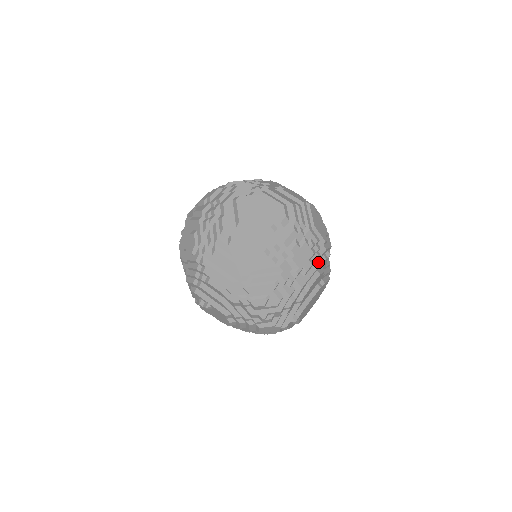
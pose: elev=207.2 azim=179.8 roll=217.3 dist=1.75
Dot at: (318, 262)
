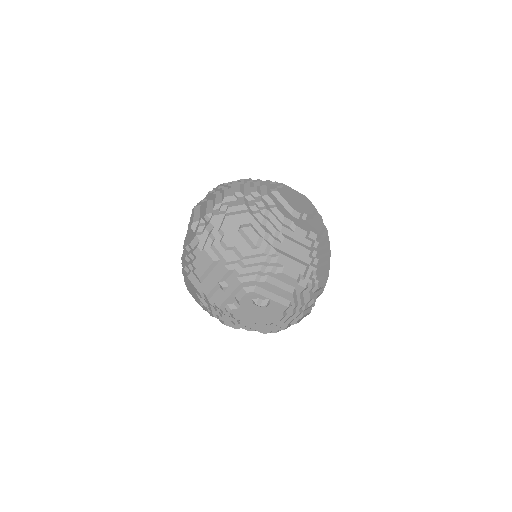
Dot at: occluded
